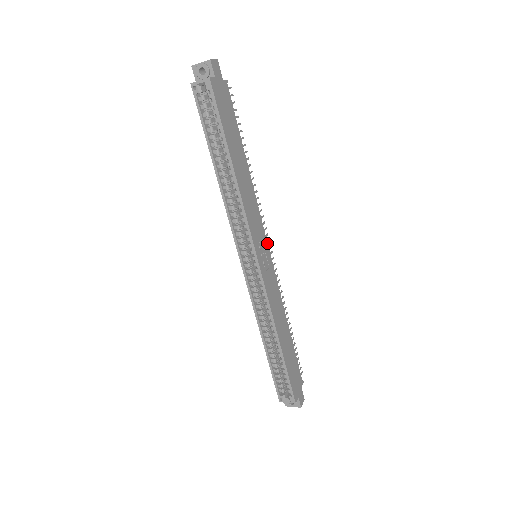
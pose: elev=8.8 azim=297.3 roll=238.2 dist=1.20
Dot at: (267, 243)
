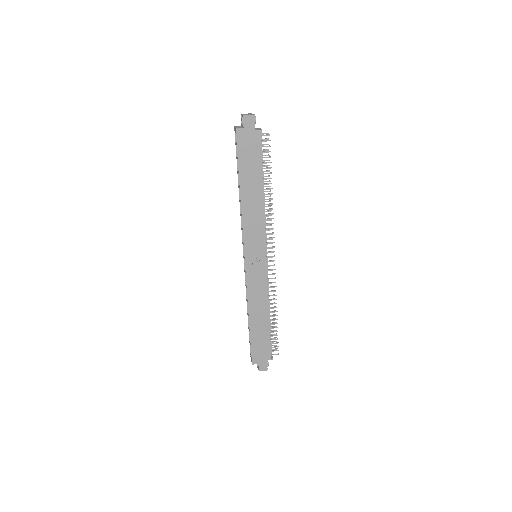
Dot at: (266, 252)
